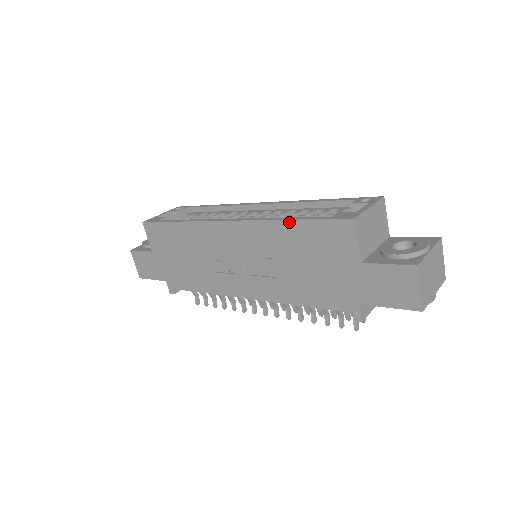
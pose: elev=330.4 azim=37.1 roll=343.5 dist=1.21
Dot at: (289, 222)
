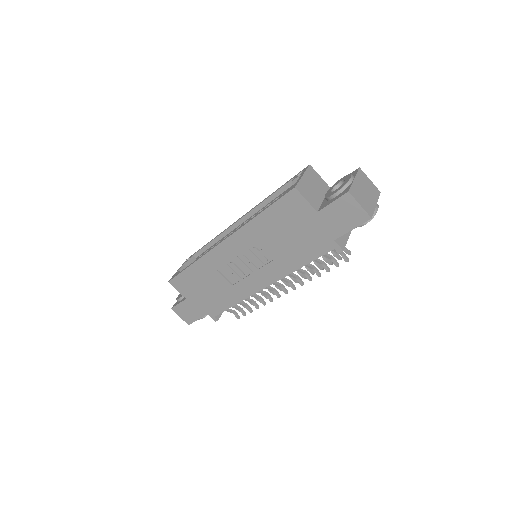
Dot at: (259, 216)
